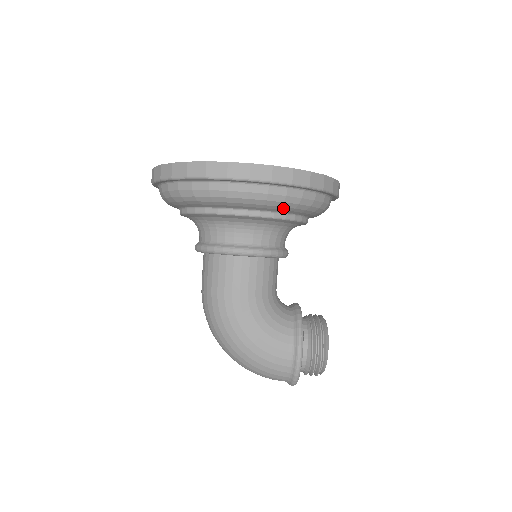
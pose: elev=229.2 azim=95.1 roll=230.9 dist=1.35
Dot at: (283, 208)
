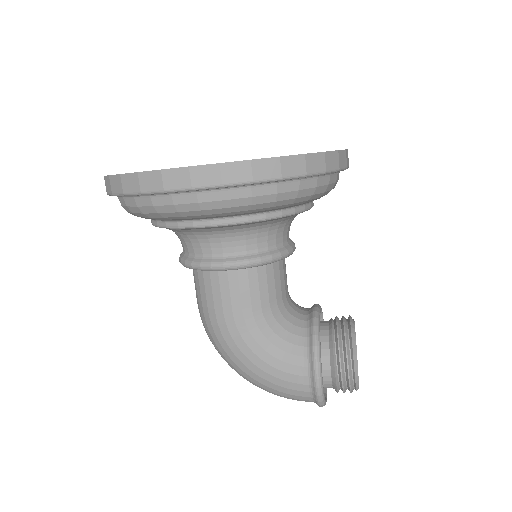
Dot at: (256, 210)
